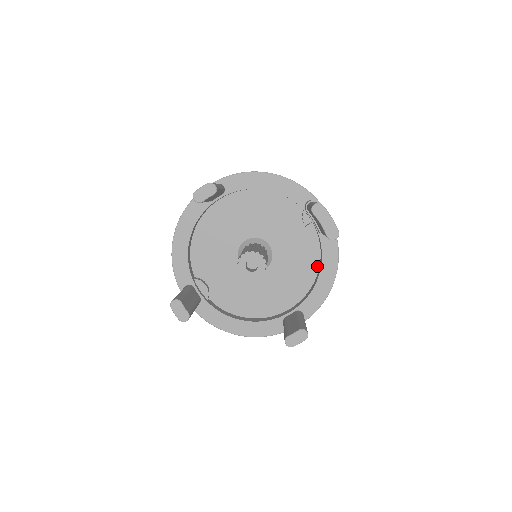
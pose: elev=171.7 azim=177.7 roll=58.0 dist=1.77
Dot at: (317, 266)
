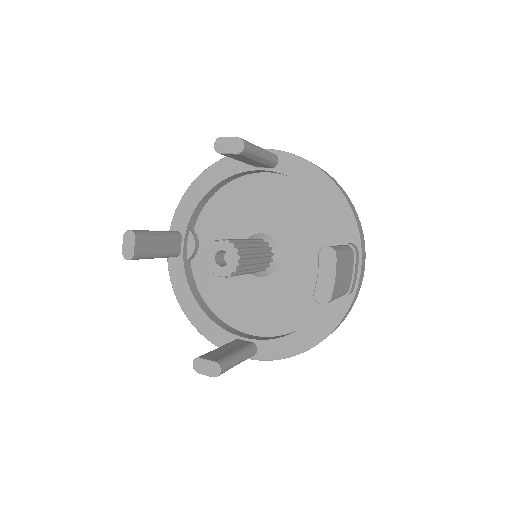
Dot at: (311, 318)
